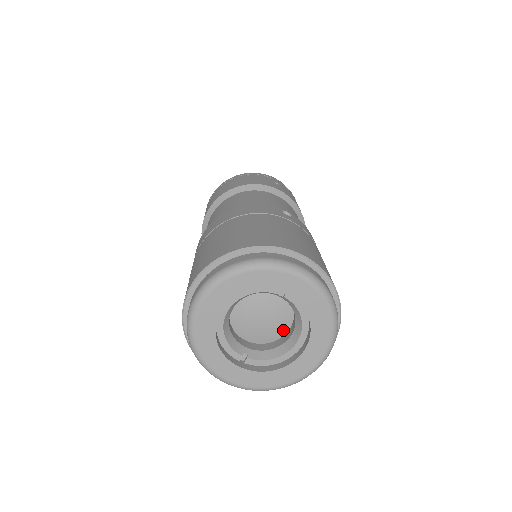
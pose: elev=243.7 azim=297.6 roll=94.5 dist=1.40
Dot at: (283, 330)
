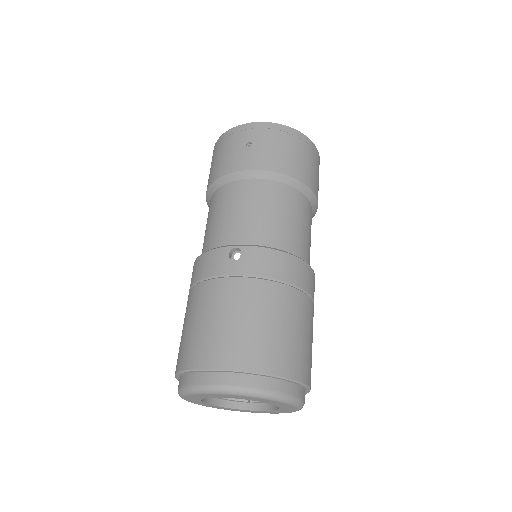
Dot at: occluded
